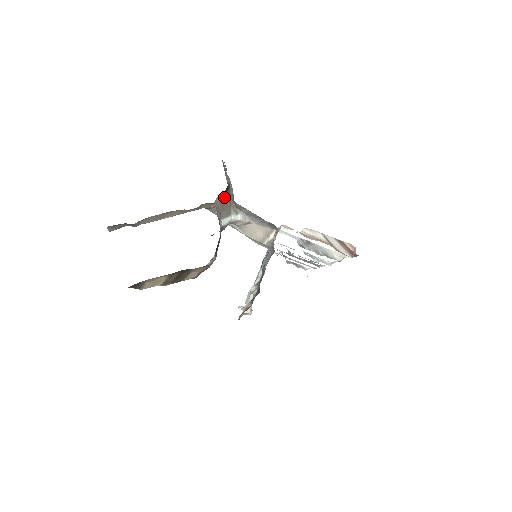
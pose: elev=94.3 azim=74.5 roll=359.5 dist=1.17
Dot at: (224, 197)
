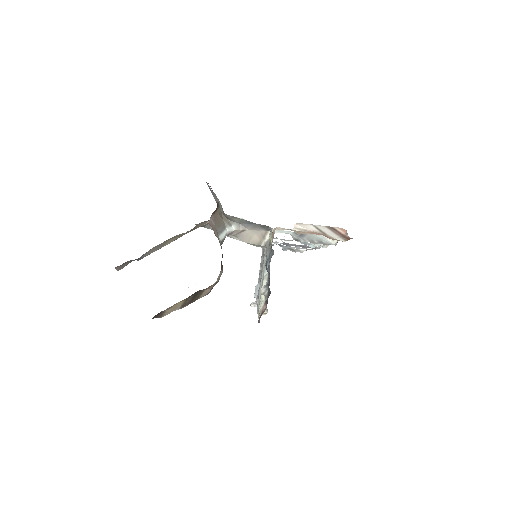
Dot at: (216, 215)
